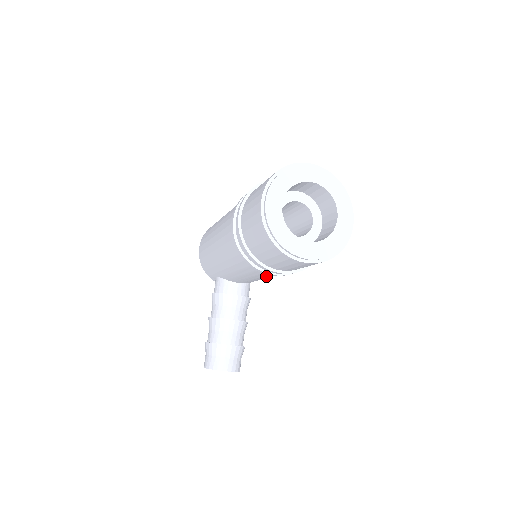
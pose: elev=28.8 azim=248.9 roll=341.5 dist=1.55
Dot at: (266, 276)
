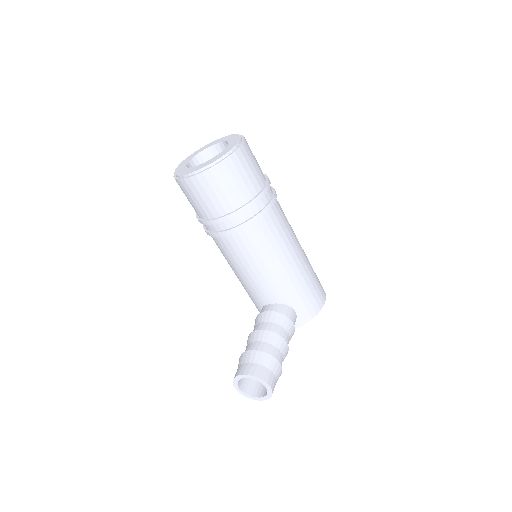
Dot at: (245, 253)
